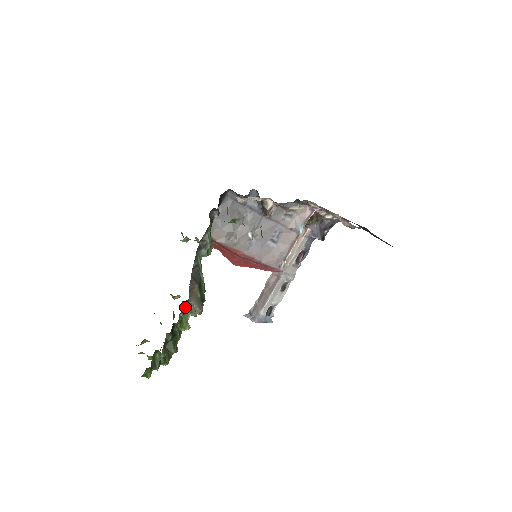
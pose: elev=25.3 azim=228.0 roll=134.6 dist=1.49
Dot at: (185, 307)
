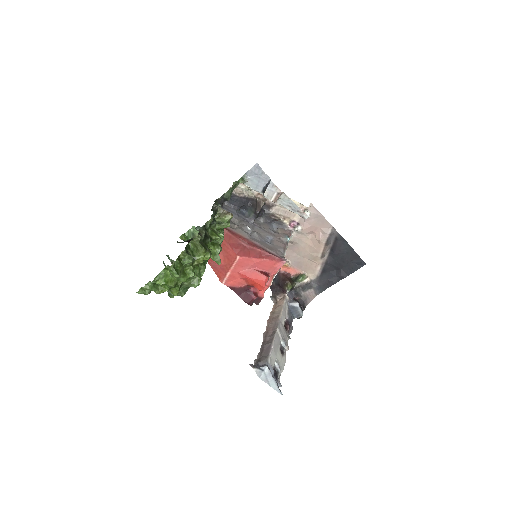
Dot at: (214, 218)
